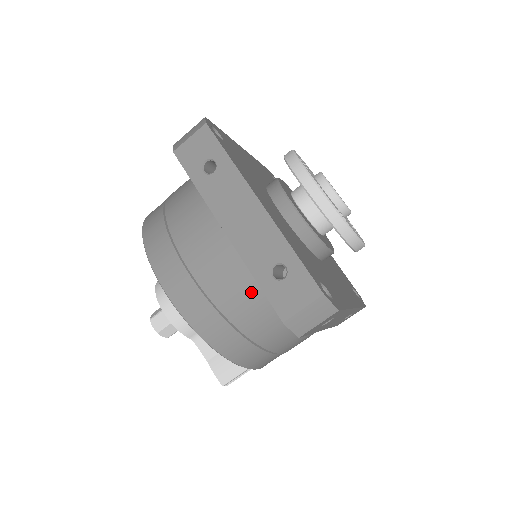
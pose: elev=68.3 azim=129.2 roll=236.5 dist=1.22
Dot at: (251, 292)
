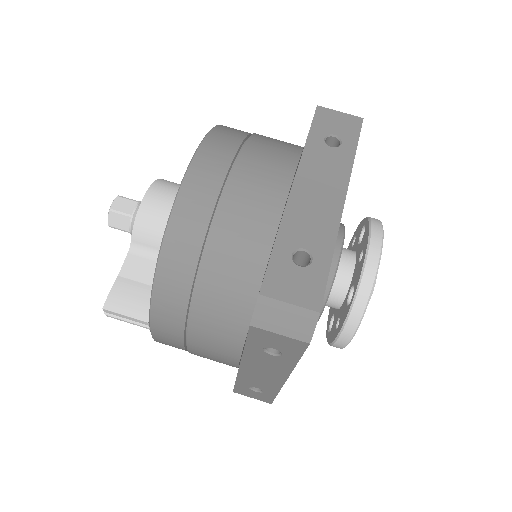
Dot at: (253, 250)
